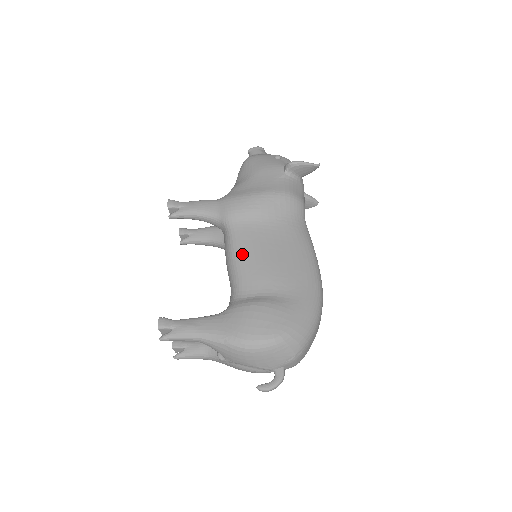
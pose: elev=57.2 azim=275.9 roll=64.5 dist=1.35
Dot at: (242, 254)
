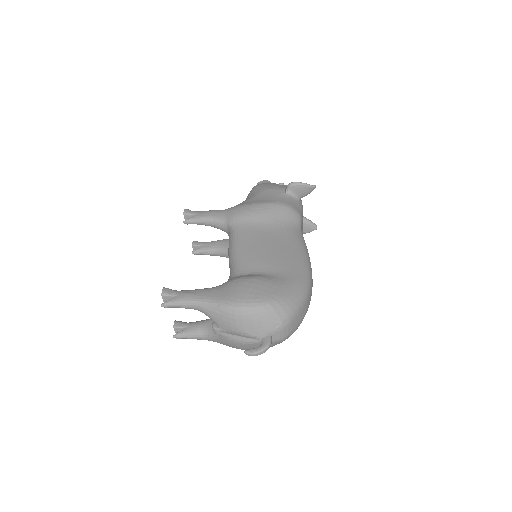
Dot at: (242, 245)
